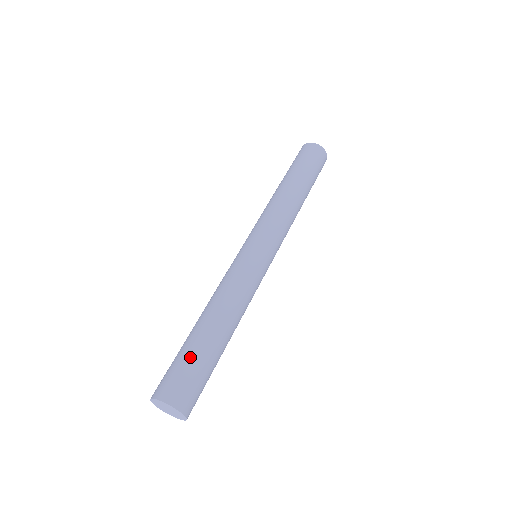
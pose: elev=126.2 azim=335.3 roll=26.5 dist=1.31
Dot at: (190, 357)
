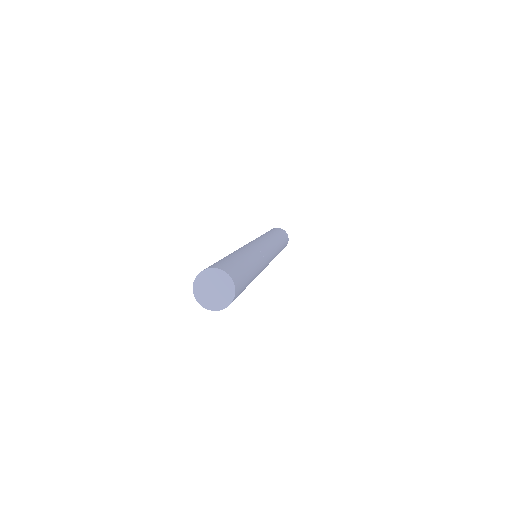
Dot at: (225, 259)
